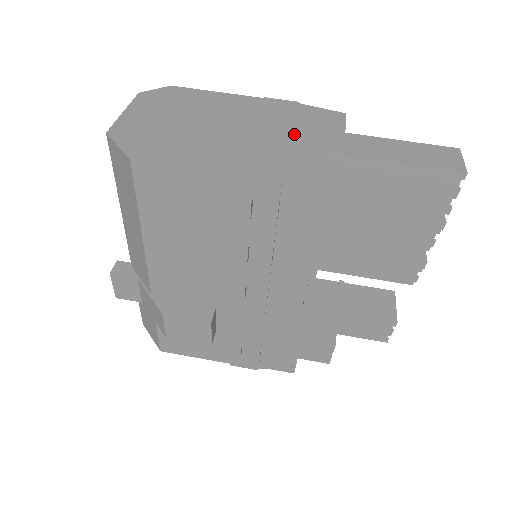
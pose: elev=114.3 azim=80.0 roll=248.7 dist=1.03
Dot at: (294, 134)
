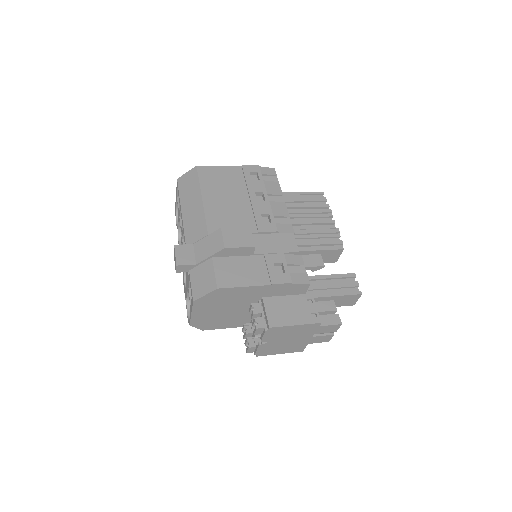
Dot at: occluded
